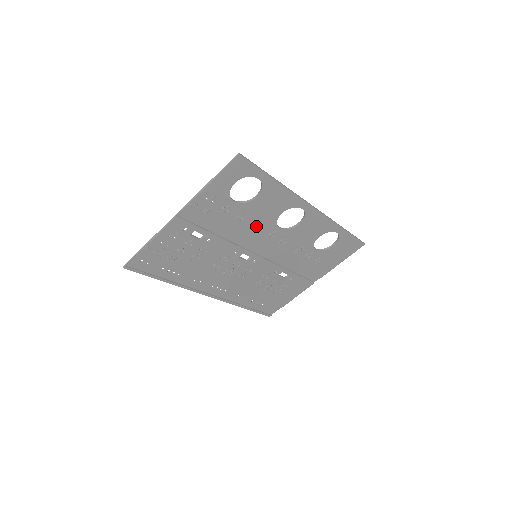
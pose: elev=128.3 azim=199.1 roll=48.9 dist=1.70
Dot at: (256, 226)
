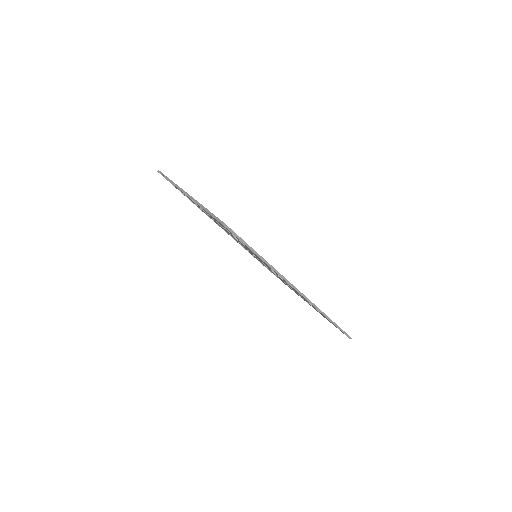
Dot at: occluded
